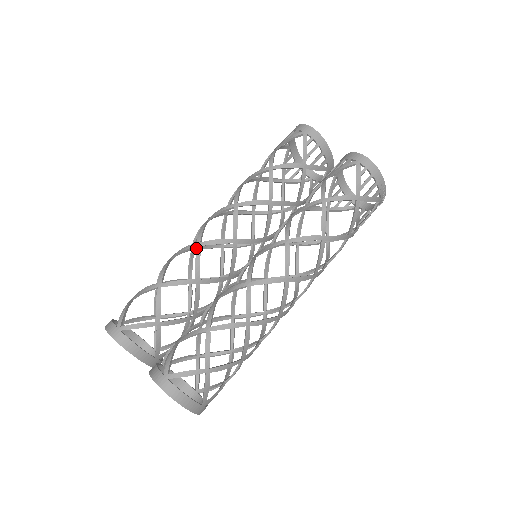
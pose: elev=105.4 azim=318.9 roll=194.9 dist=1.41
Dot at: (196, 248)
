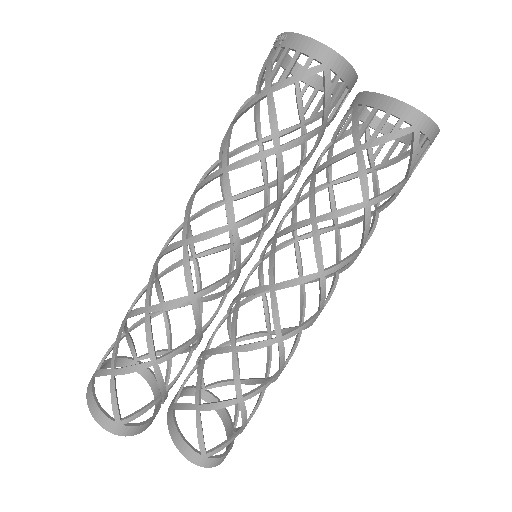
Dot at: occluded
